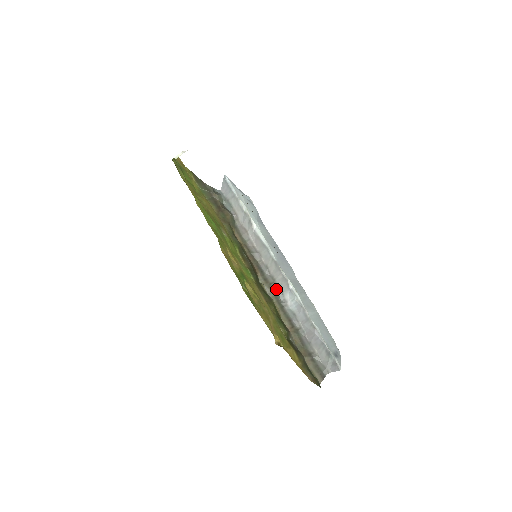
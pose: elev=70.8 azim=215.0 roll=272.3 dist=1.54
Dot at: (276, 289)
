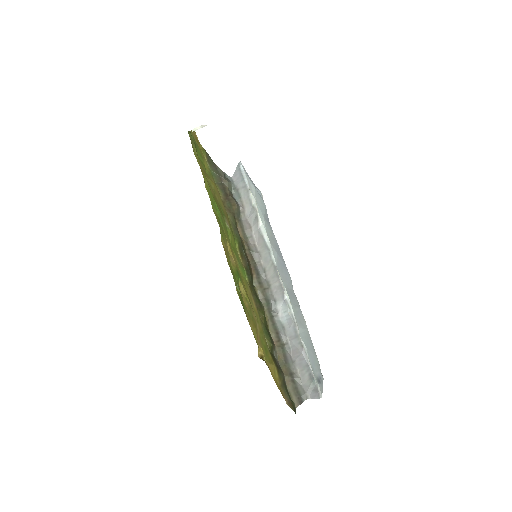
Dot at: (269, 296)
